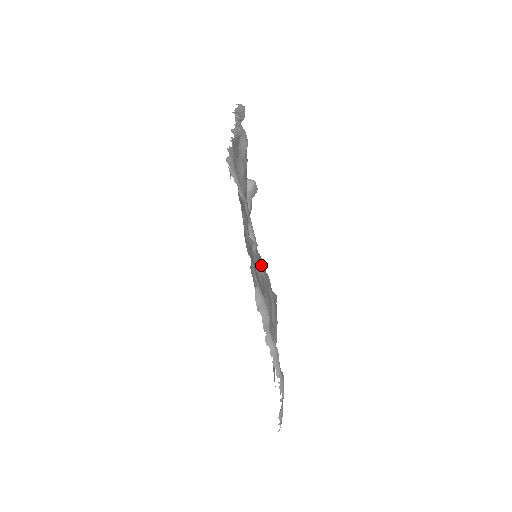
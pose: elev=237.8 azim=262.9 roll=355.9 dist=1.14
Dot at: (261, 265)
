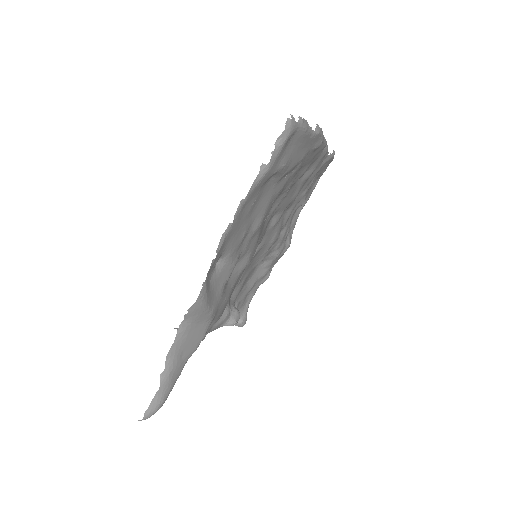
Dot at: occluded
